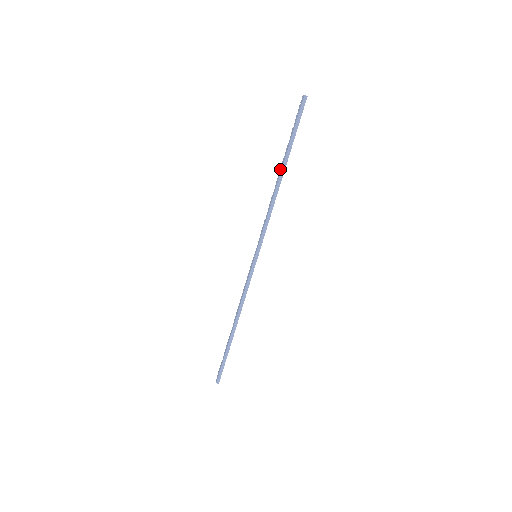
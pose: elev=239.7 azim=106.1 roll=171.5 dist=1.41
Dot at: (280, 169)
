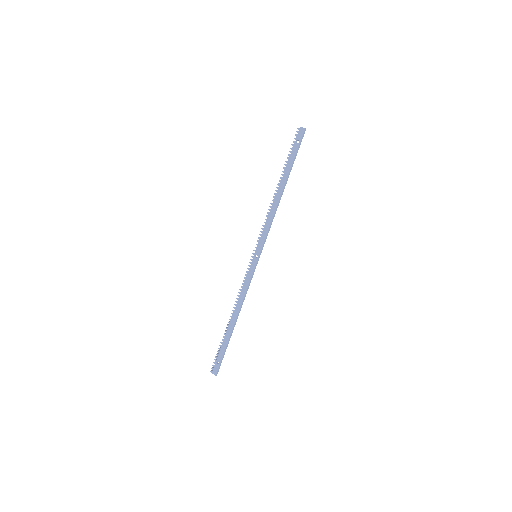
Dot at: (280, 184)
